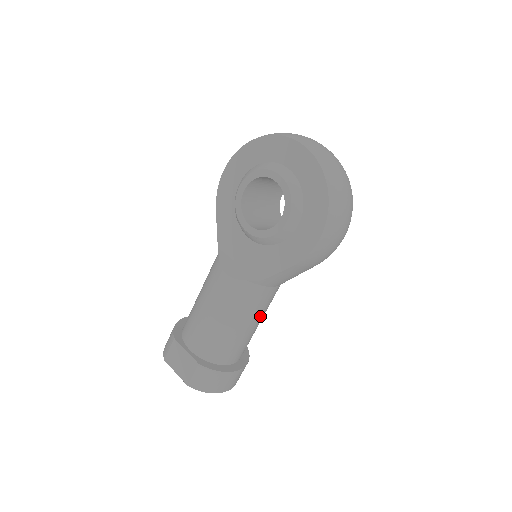
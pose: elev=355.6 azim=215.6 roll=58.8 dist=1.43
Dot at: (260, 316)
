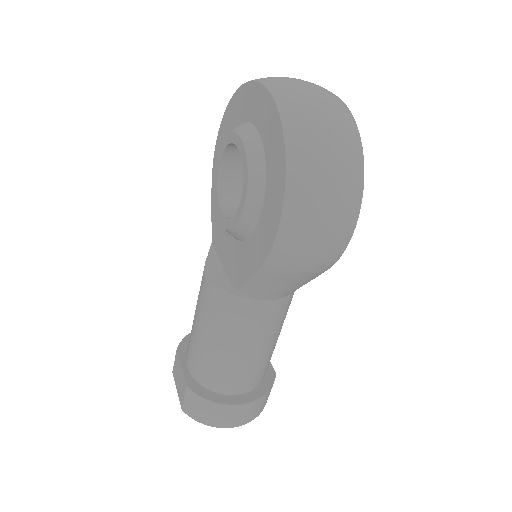
Dot at: (258, 338)
